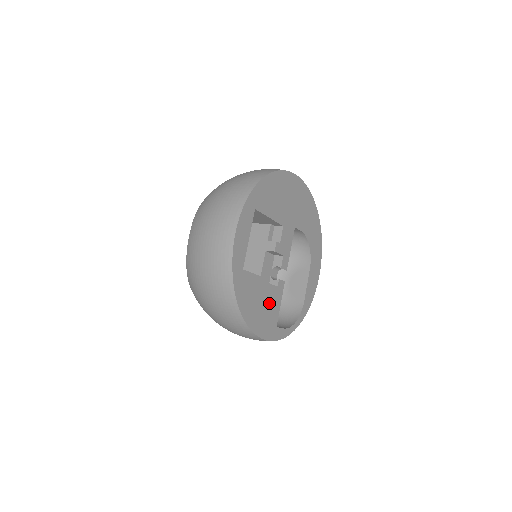
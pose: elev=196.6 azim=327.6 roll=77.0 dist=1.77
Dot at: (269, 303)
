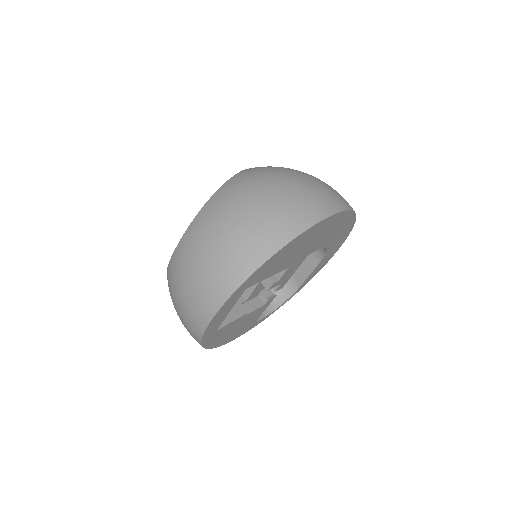
Dot at: (249, 319)
